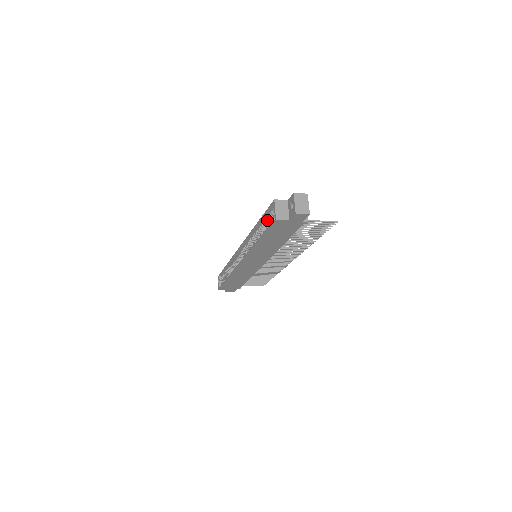
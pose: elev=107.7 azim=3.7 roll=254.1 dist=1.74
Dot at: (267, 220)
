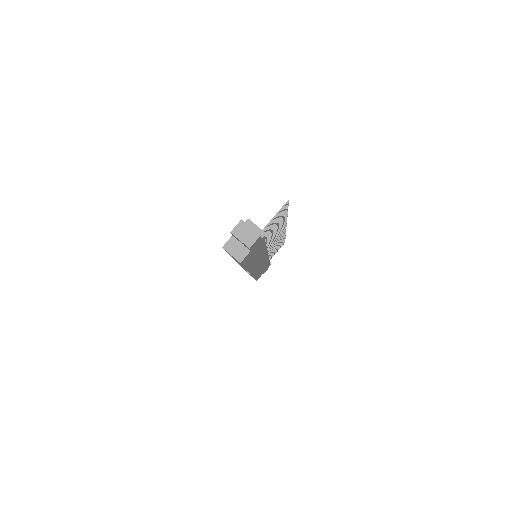
Dot at: occluded
